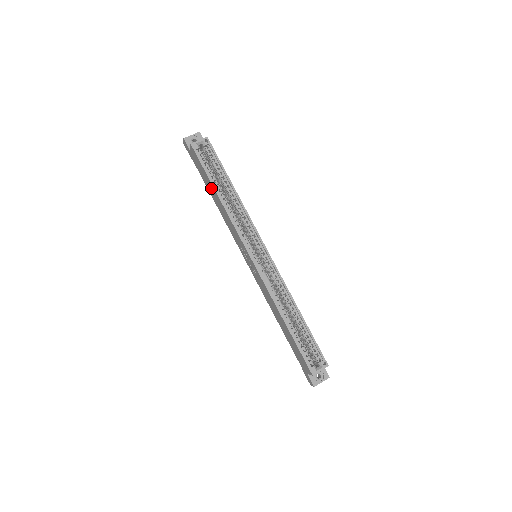
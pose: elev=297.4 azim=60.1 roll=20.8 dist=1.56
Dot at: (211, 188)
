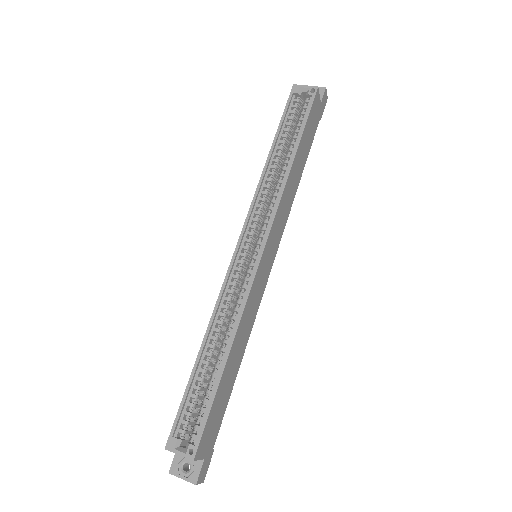
Dot at: occluded
